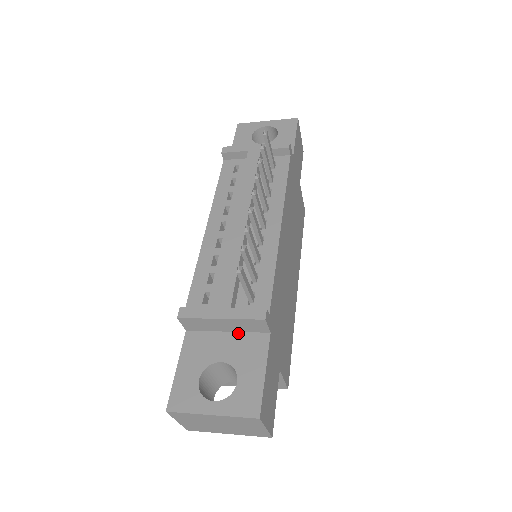
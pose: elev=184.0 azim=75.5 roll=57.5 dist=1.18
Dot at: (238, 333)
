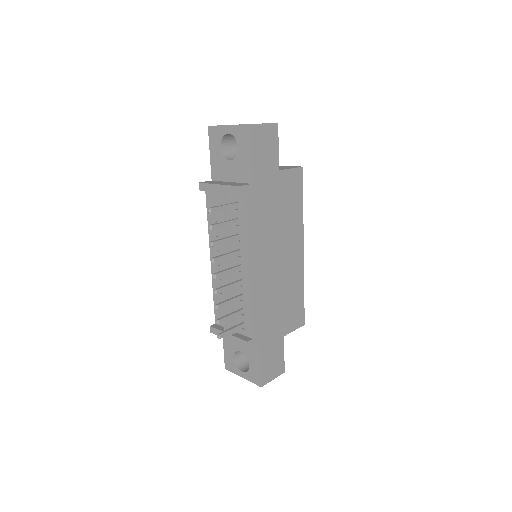
Dot at: occluded
